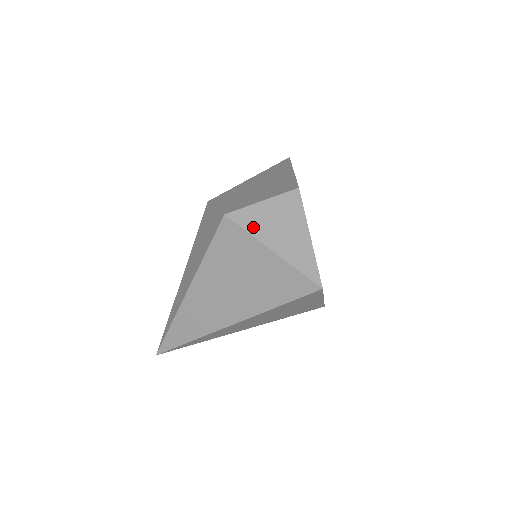
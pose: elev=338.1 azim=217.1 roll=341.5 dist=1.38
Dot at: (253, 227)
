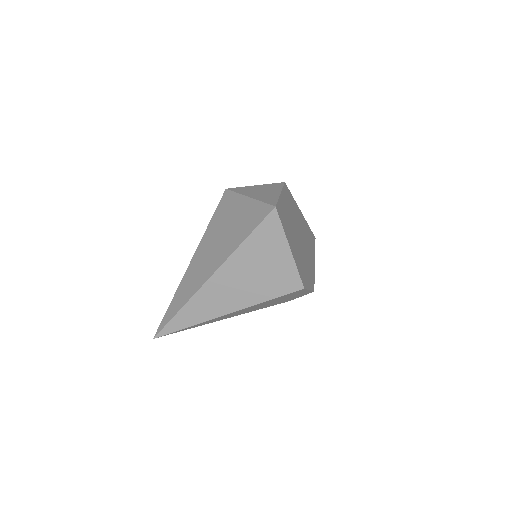
Dot at: (242, 191)
